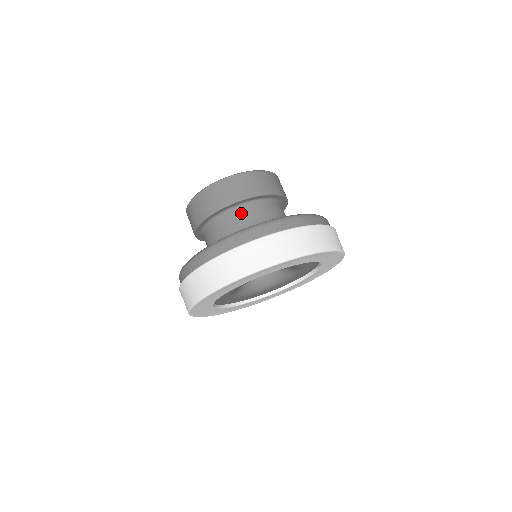
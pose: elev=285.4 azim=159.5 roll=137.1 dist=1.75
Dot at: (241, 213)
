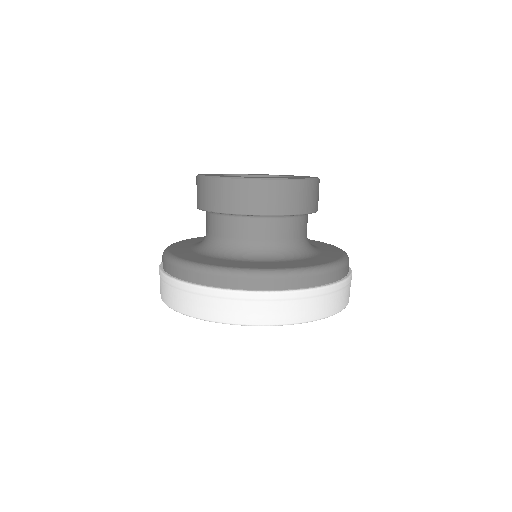
Dot at: (276, 226)
